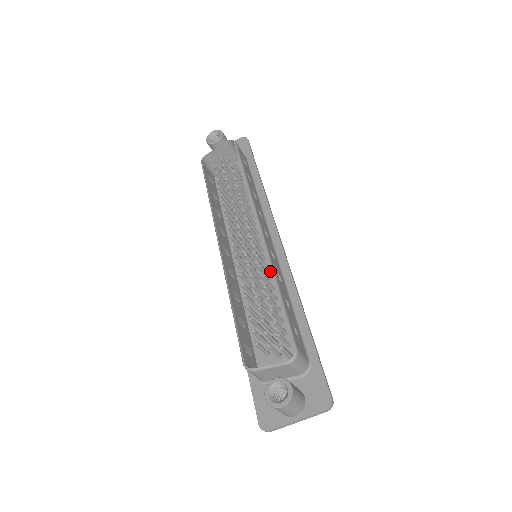
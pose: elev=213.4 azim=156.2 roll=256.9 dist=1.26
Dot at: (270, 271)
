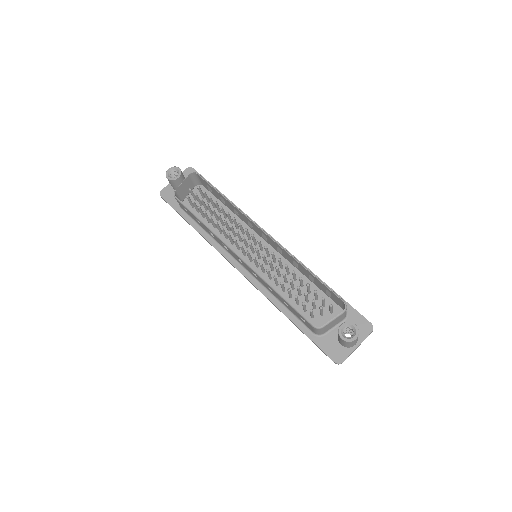
Dot at: (278, 262)
